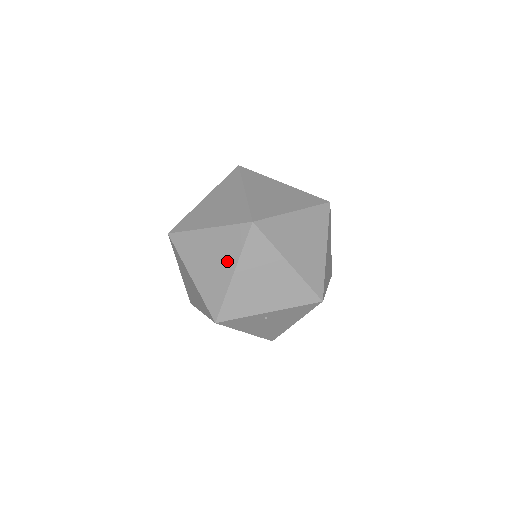
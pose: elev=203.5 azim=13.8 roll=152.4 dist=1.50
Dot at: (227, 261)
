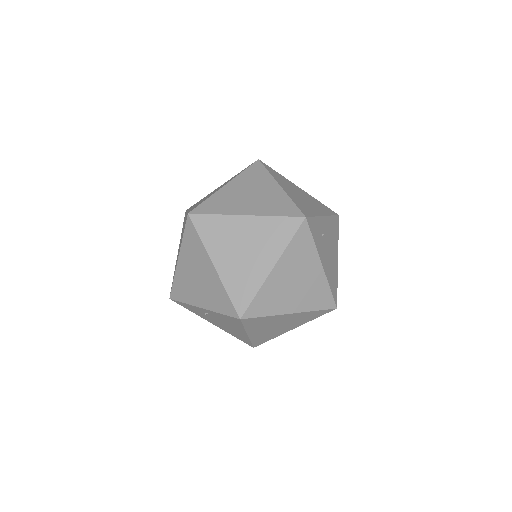
Dot at: occluded
